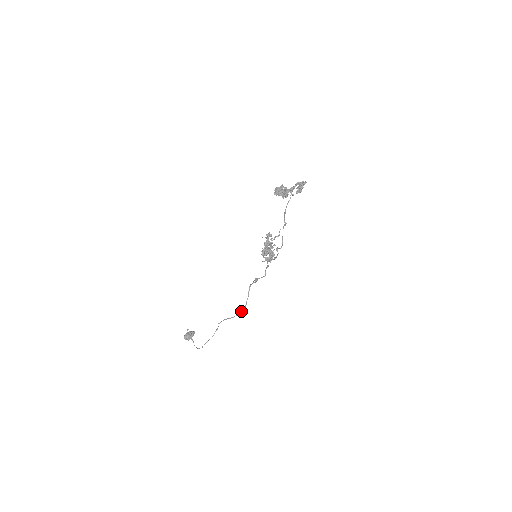
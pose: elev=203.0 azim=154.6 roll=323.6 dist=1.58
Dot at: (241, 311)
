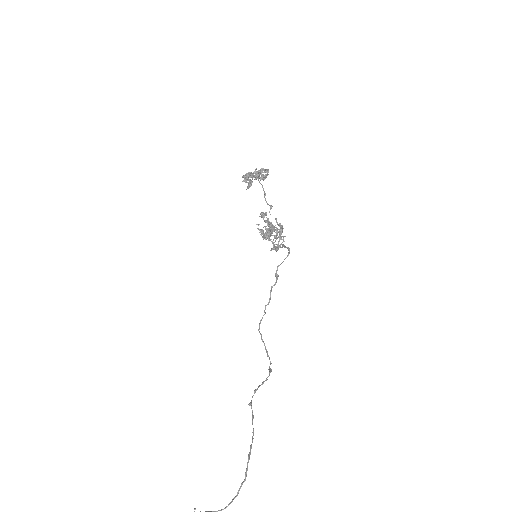
Dot at: (270, 369)
